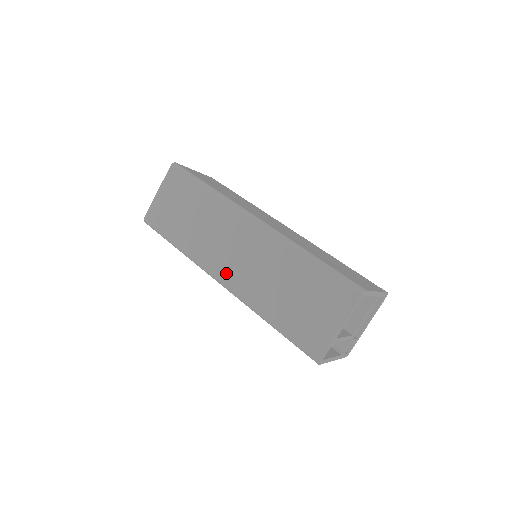
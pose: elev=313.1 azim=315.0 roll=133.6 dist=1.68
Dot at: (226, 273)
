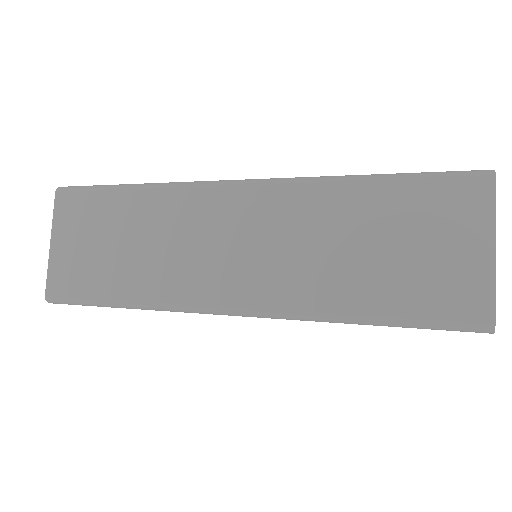
Dot at: occluded
